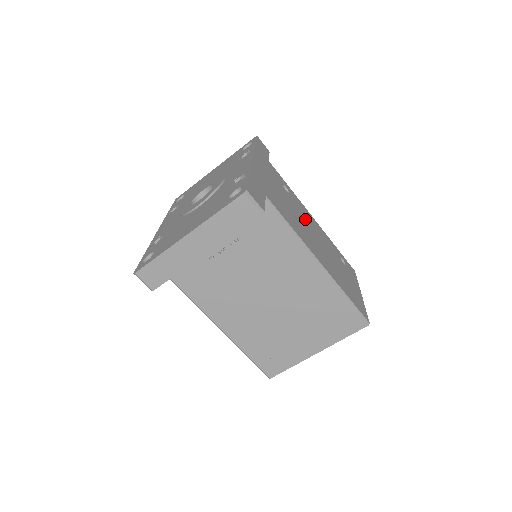
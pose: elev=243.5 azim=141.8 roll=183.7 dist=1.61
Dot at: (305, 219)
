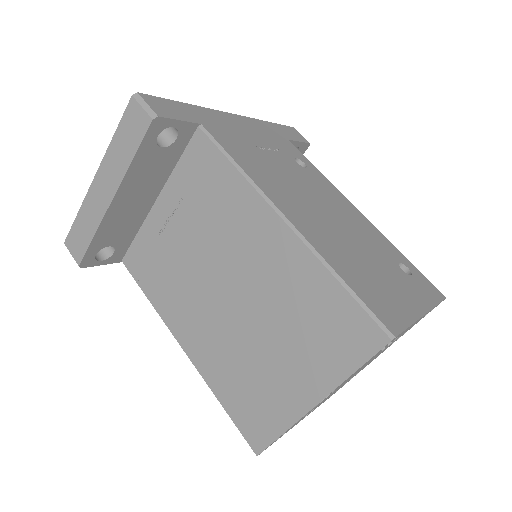
Dot at: (318, 193)
